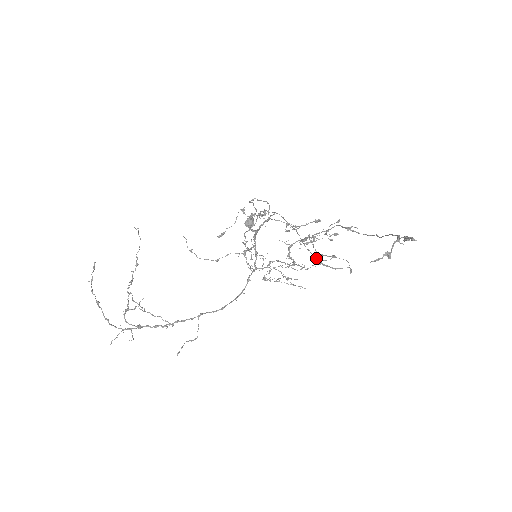
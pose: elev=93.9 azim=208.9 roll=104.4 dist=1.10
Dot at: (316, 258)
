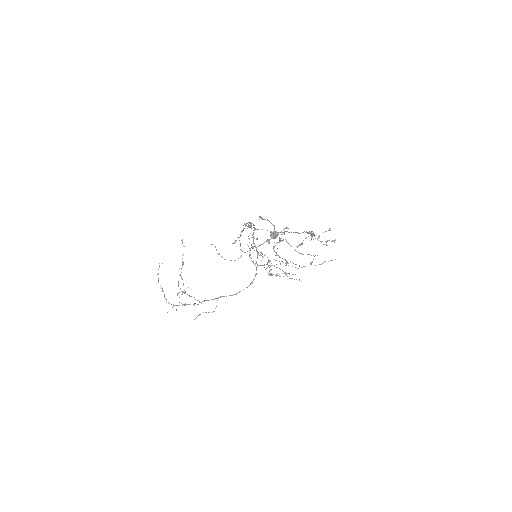
Dot at: occluded
